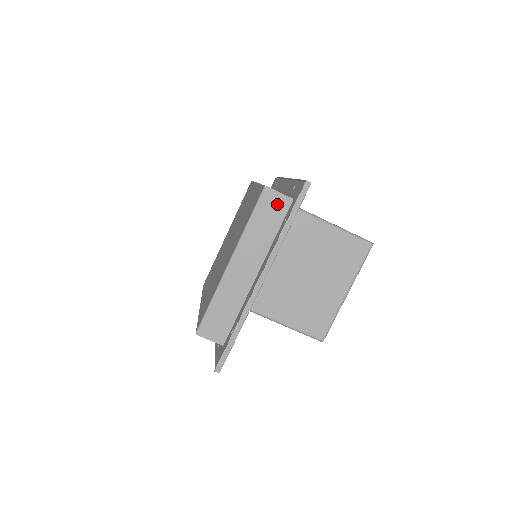
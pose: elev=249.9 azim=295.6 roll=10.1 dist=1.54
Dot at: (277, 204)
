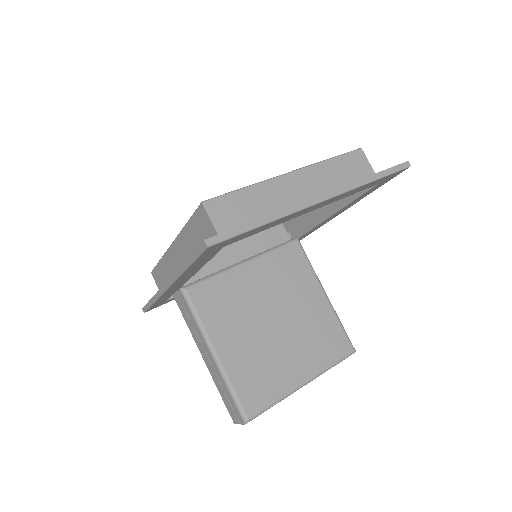
Dot at: (362, 169)
